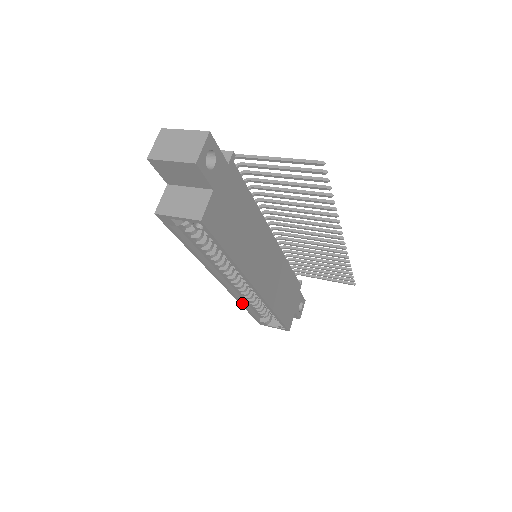
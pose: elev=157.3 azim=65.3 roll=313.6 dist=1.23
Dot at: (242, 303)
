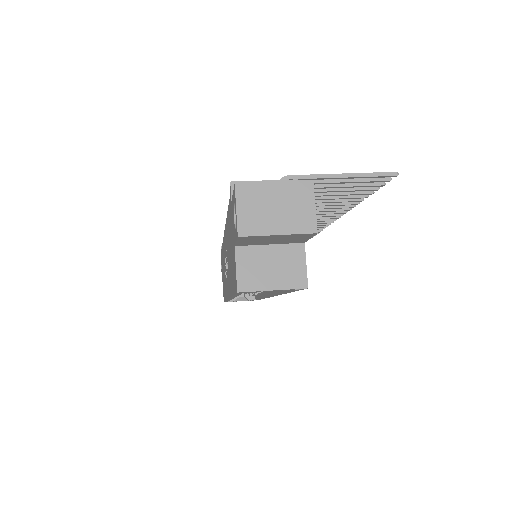
Dot at: occluded
